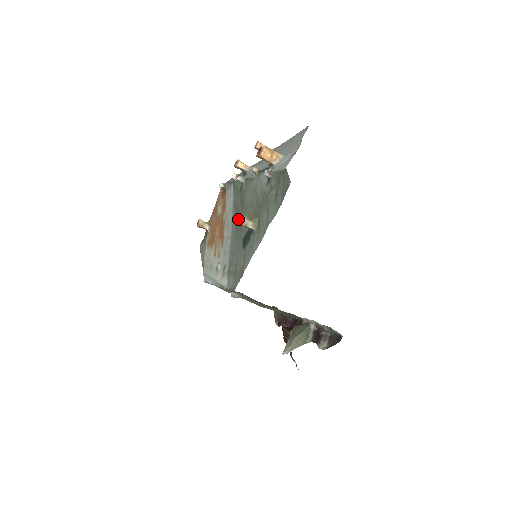
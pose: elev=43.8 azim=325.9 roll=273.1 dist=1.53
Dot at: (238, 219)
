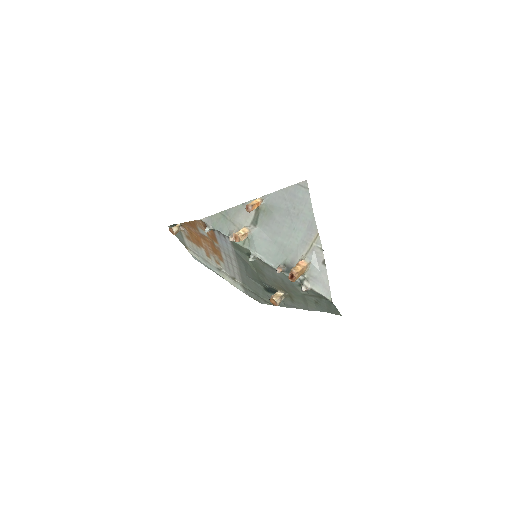
Dot at: (270, 299)
